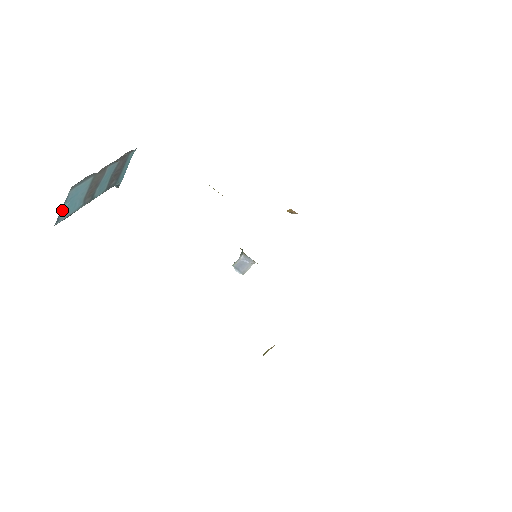
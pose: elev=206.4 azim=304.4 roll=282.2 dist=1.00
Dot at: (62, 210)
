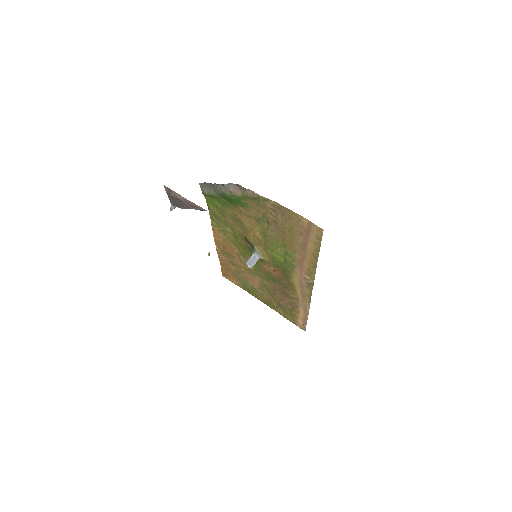
Dot at: occluded
